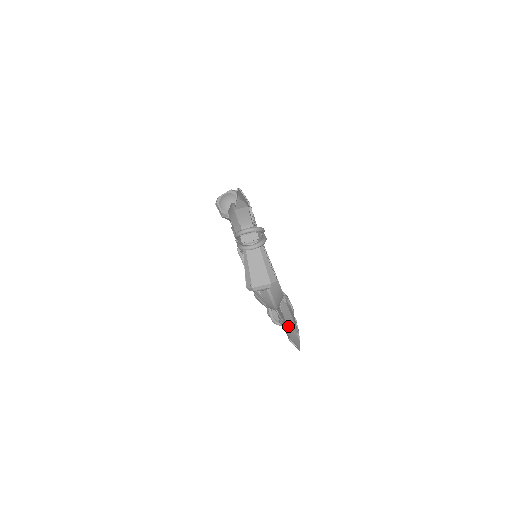
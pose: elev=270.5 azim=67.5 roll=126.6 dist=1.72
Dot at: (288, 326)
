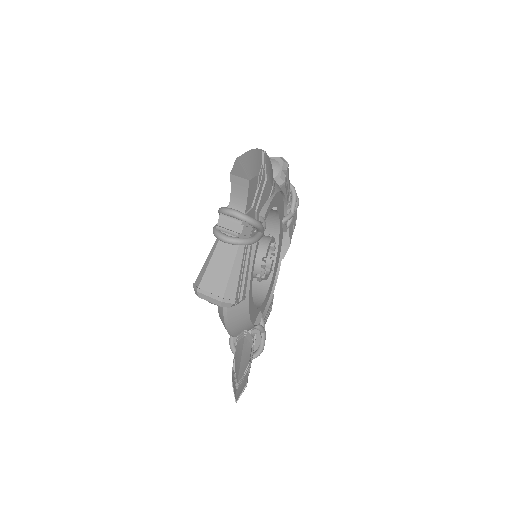
Dot at: (234, 366)
